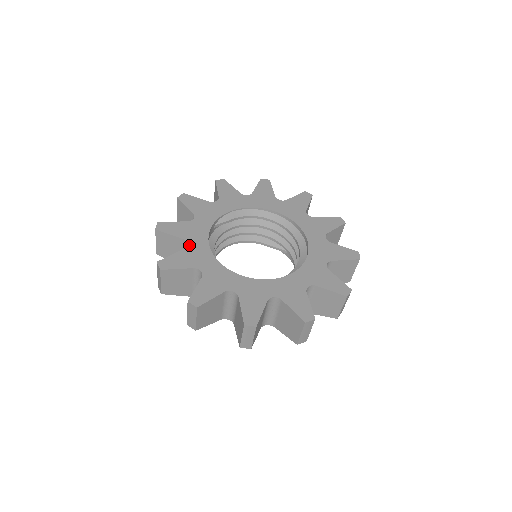
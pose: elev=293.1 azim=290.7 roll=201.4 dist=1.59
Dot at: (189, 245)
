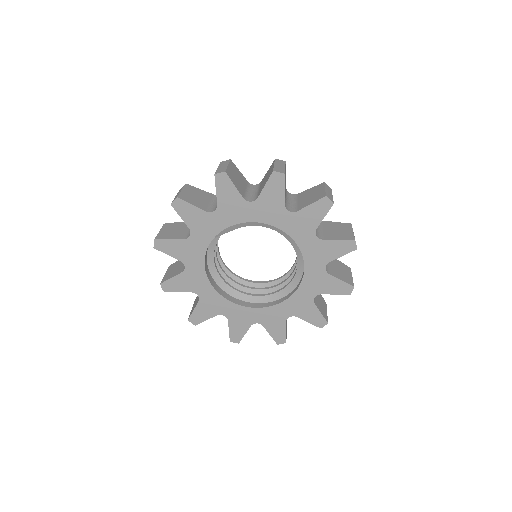
Dot at: (186, 269)
